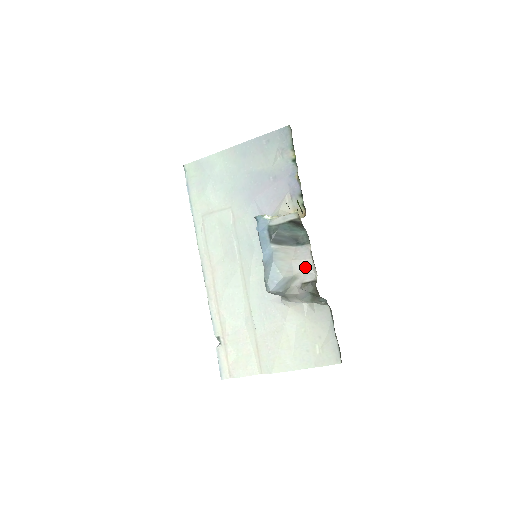
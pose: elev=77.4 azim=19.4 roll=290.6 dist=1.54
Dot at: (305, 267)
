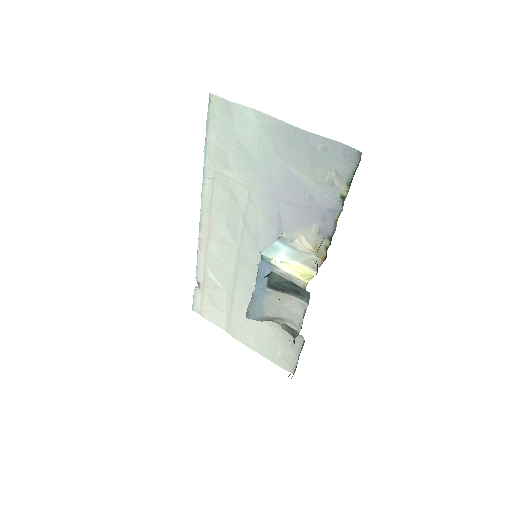
Dot at: (293, 318)
